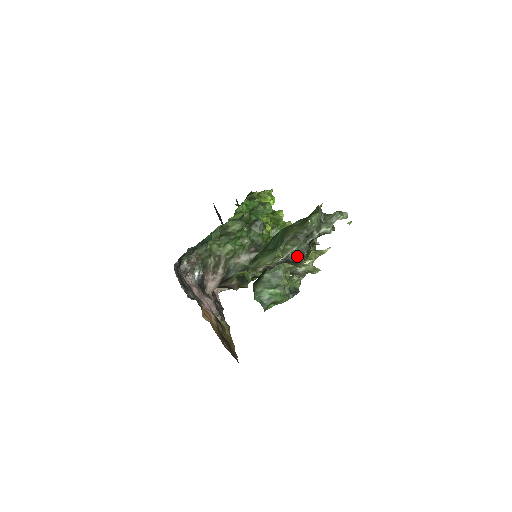
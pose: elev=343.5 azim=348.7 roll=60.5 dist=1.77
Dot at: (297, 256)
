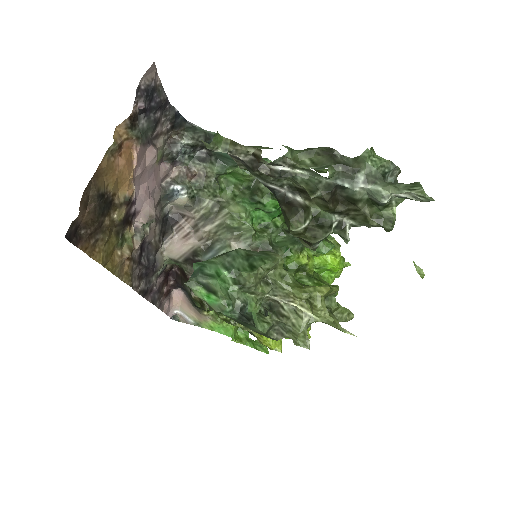
Dot at: (304, 185)
